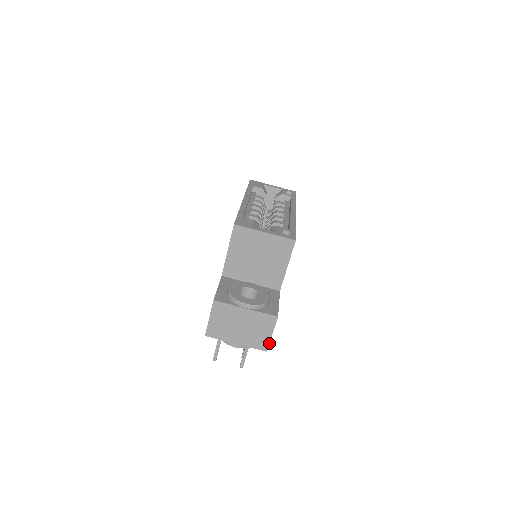
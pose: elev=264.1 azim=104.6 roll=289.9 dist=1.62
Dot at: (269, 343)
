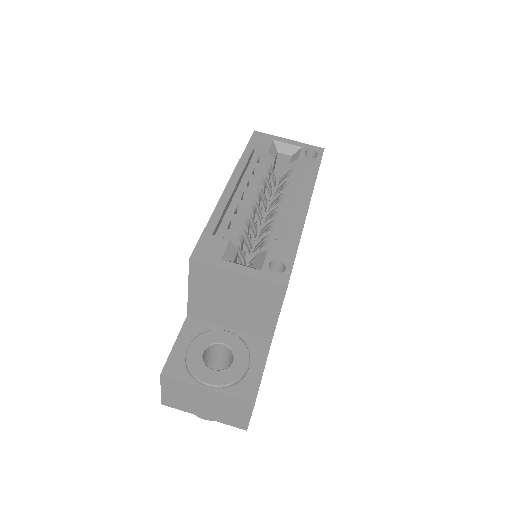
Dot at: (248, 424)
